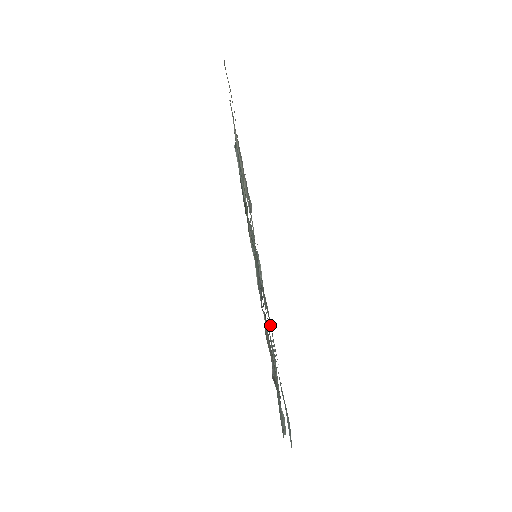
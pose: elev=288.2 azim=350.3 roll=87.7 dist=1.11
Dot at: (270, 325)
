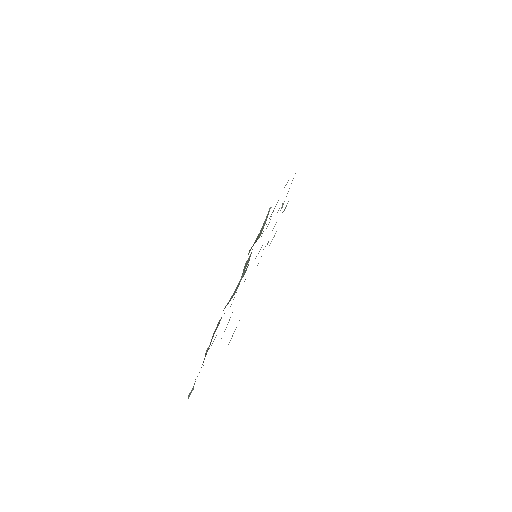
Dot at: occluded
